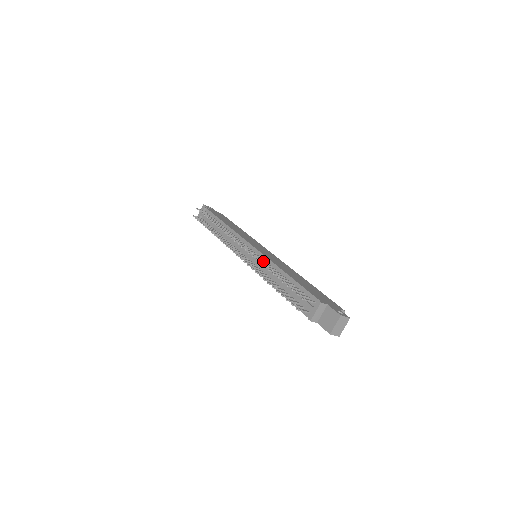
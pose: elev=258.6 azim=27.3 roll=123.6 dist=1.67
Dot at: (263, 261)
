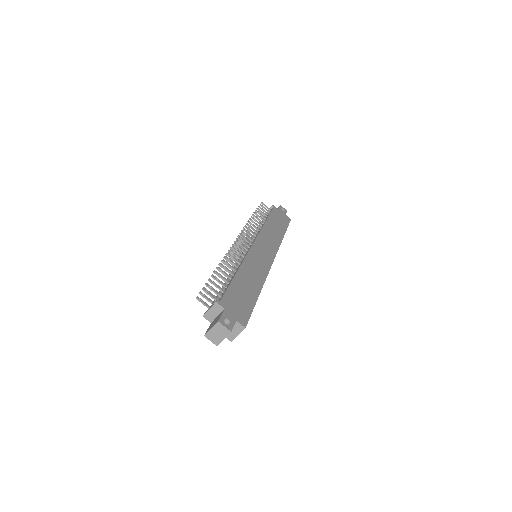
Dot at: (237, 255)
